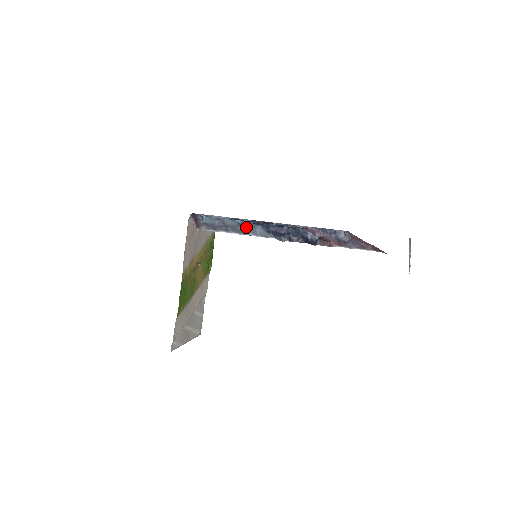
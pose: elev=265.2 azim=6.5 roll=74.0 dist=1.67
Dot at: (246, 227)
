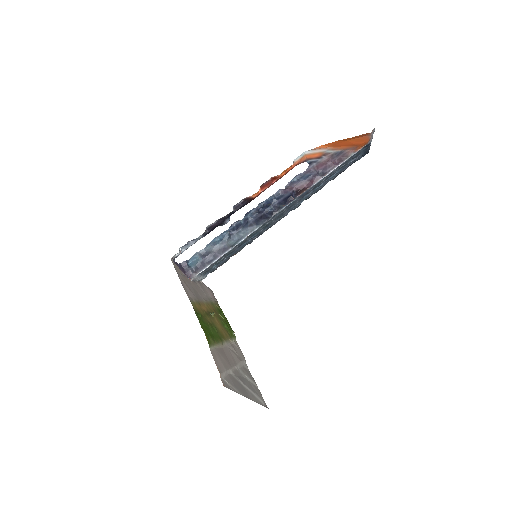
Dot at: (230, 241)
